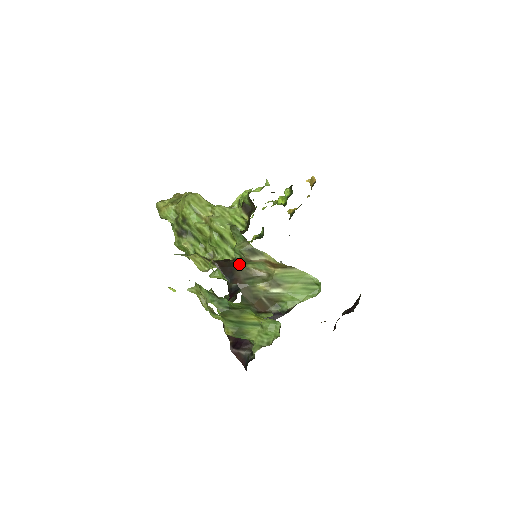
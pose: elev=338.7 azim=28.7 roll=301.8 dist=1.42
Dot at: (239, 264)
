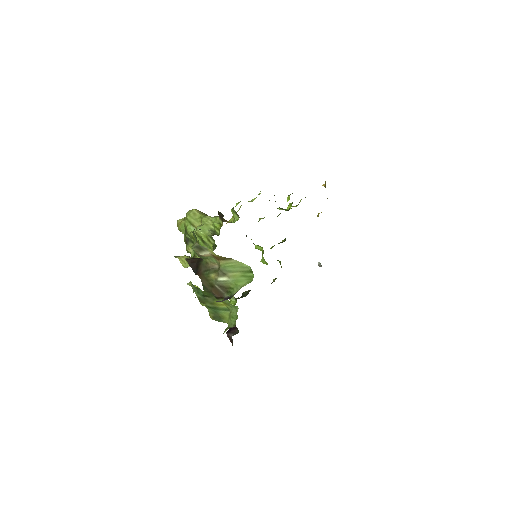
Dot at: (203, 260)
